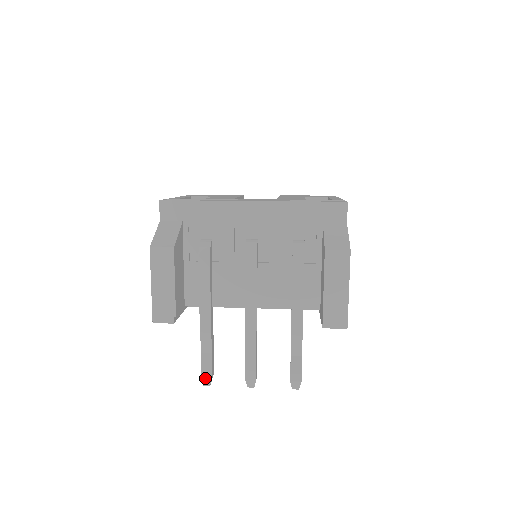
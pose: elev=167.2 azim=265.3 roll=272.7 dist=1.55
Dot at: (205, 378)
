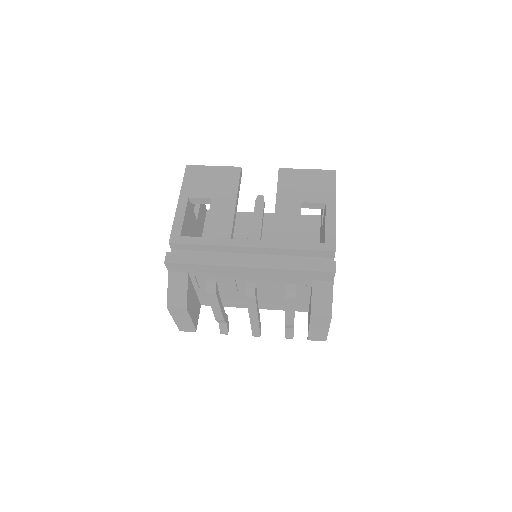
Dot at: (223, 333)
